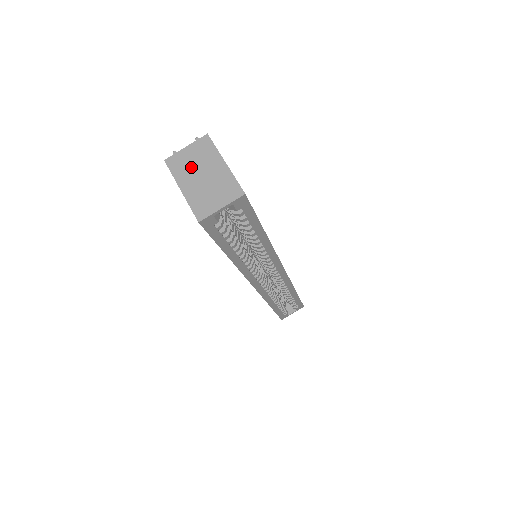
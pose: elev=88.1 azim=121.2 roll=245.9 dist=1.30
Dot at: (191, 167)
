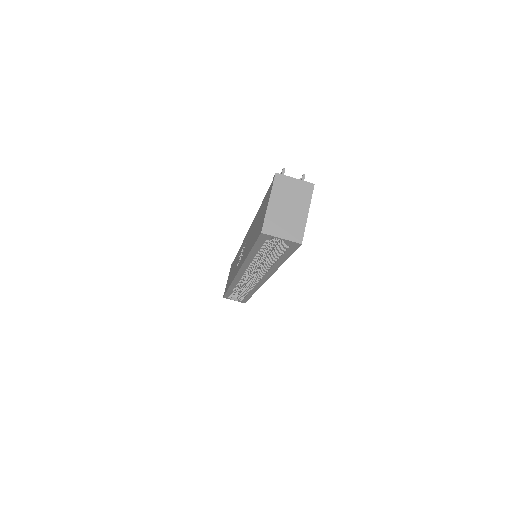
Dot at: (287, 194)
